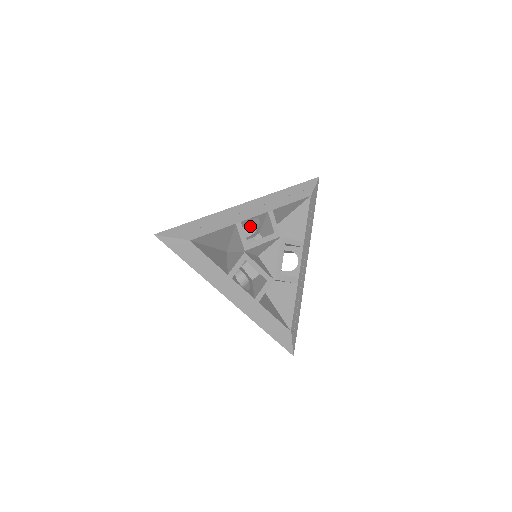
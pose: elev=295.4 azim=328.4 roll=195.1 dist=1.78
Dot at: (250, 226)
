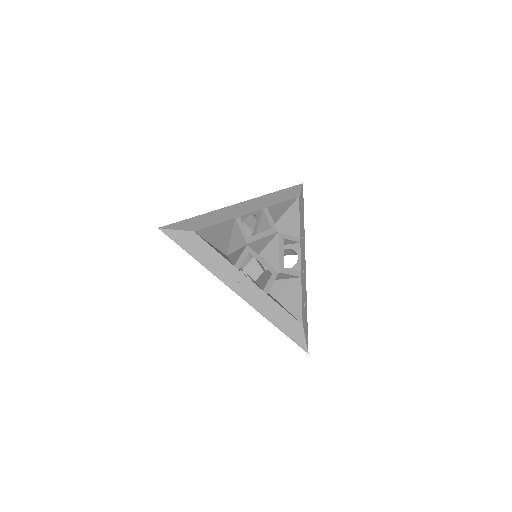
Dot at: (246, 230)
